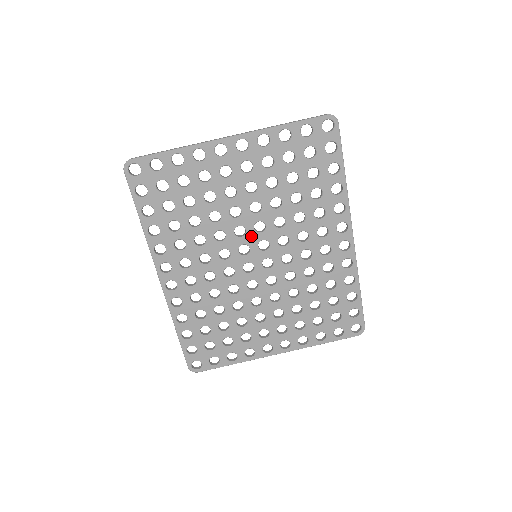
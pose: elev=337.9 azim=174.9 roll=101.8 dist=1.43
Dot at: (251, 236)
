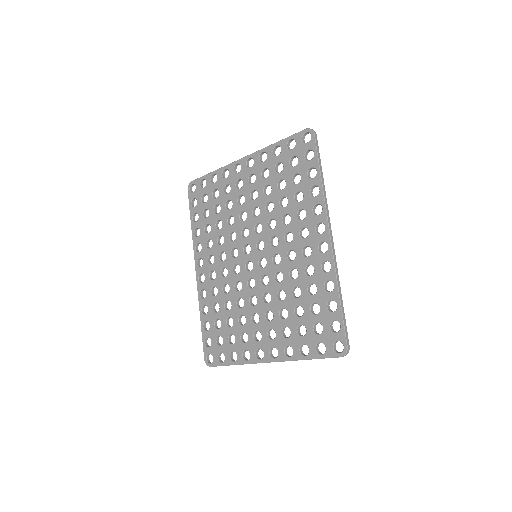
Dot at: (252, 237)
